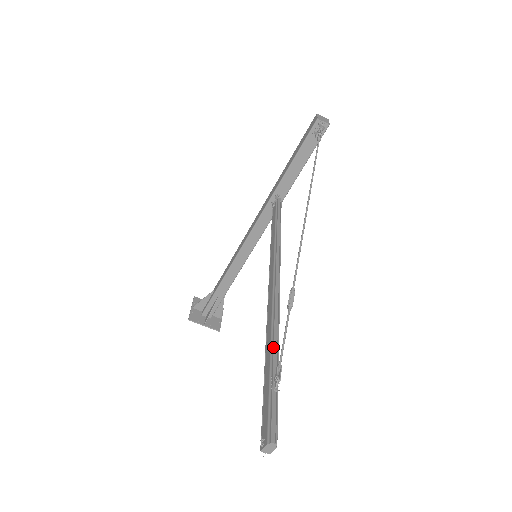
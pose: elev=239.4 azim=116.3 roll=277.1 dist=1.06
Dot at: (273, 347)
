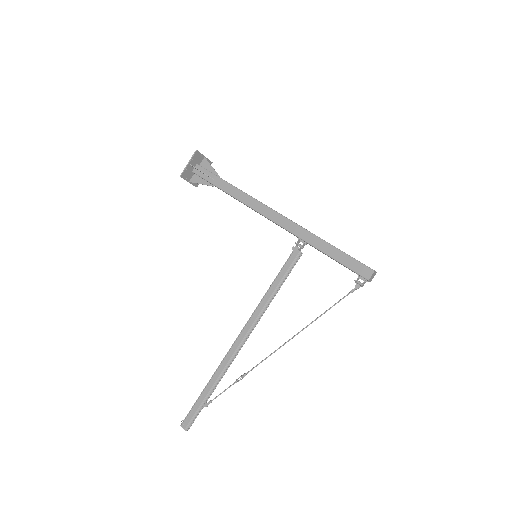
Dot at: (215, 386)
